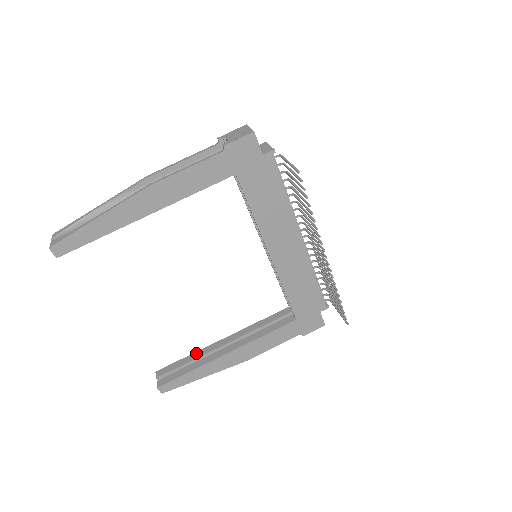
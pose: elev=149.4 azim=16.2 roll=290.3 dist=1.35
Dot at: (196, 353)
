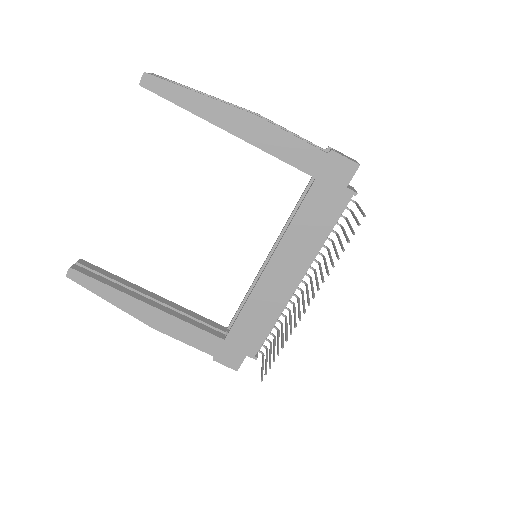
Dot at: (125, 280)
